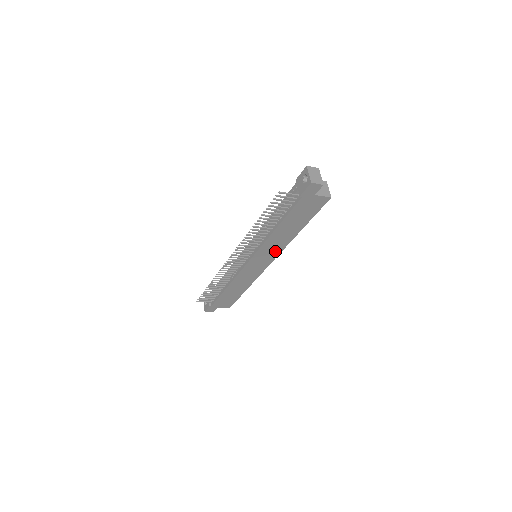
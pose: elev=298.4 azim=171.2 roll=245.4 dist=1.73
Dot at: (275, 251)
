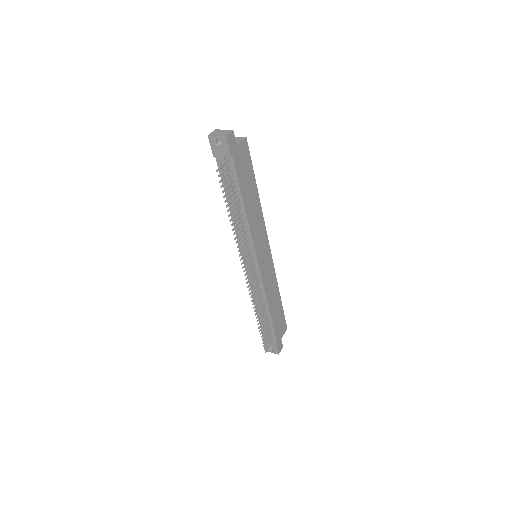
Dot at: (262, 231)
